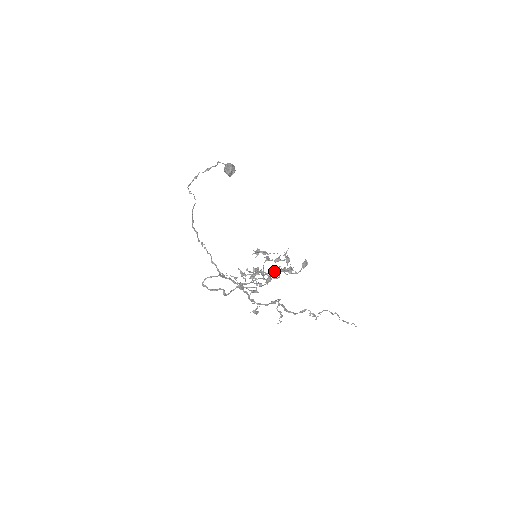
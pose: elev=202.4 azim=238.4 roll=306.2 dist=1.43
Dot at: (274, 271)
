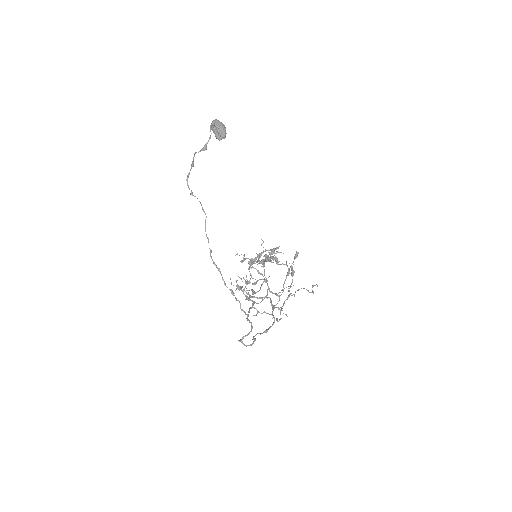
Dot at: (262, 253)
